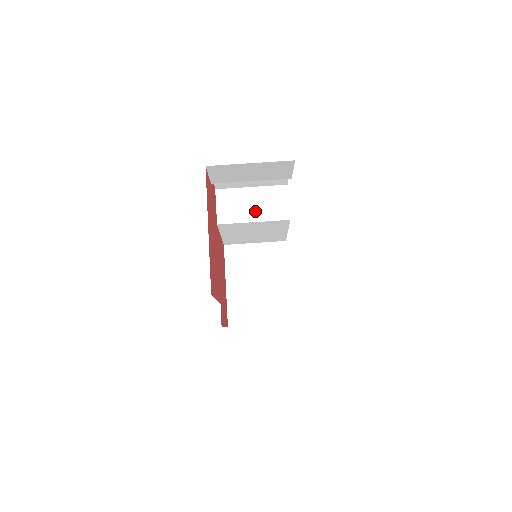
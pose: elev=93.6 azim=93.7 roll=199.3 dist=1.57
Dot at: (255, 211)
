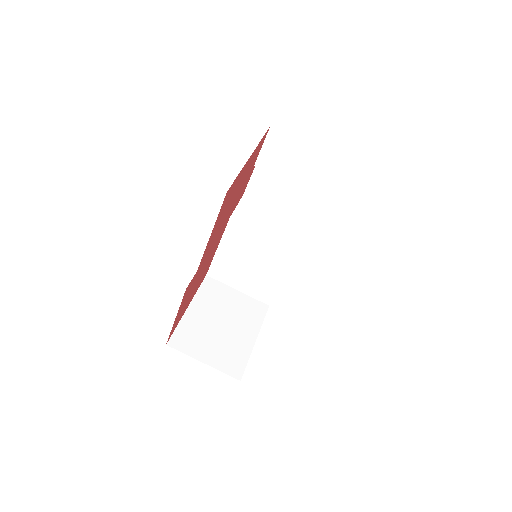
Dot at: (271, 229)
